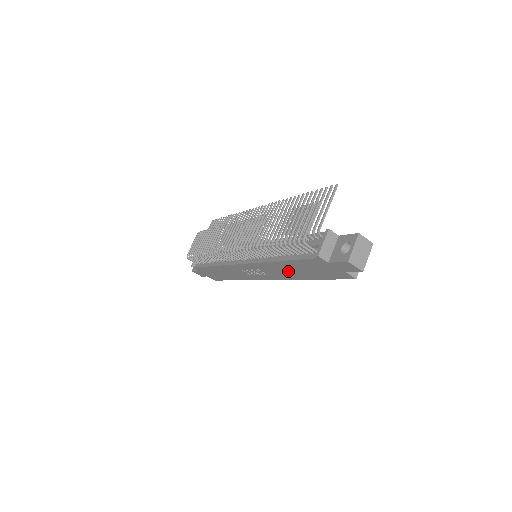
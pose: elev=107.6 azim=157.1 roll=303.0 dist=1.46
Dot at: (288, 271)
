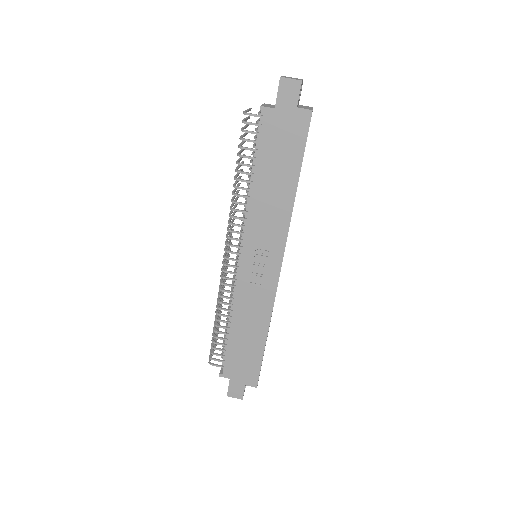
Dot at: (273, 199)
